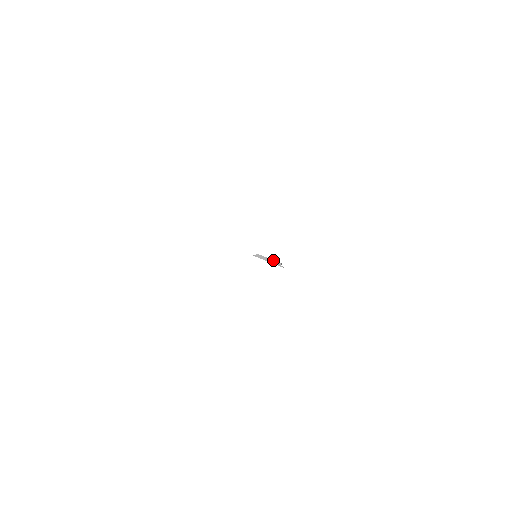
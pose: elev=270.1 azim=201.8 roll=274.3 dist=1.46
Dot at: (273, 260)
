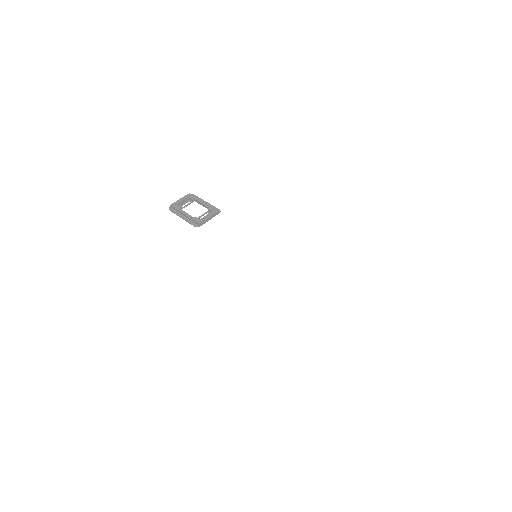
Dot at: (213, 215)
